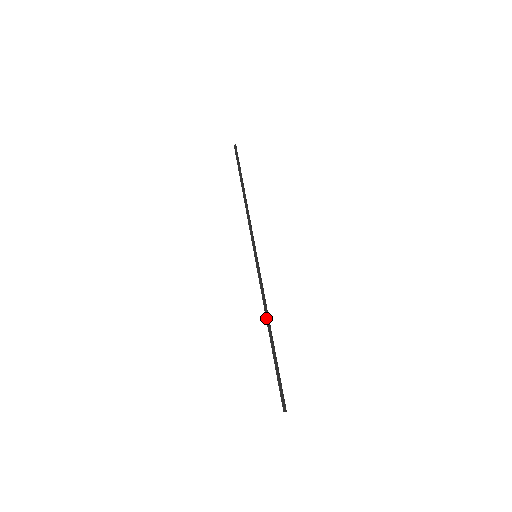
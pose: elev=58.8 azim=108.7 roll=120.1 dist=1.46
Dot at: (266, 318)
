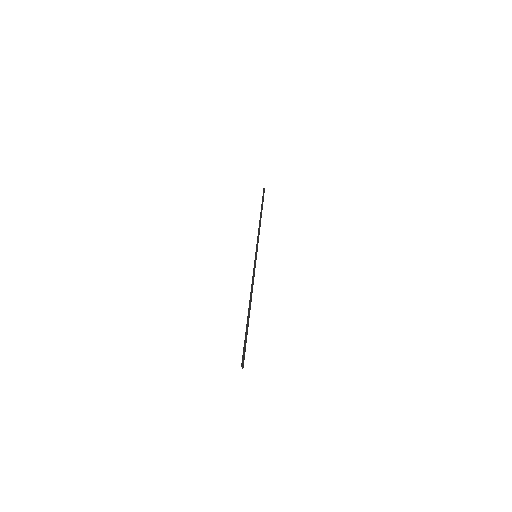
Dot at: (251, 296)
